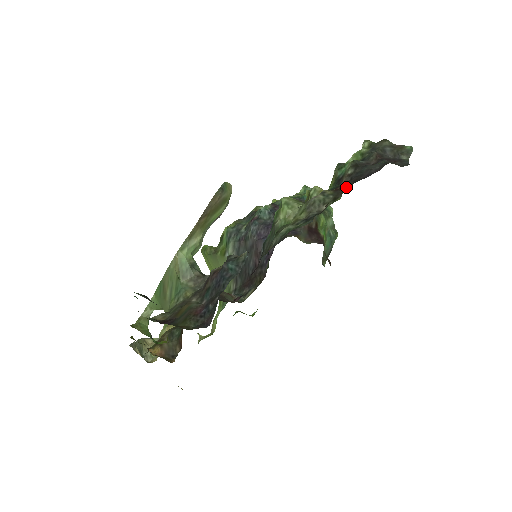
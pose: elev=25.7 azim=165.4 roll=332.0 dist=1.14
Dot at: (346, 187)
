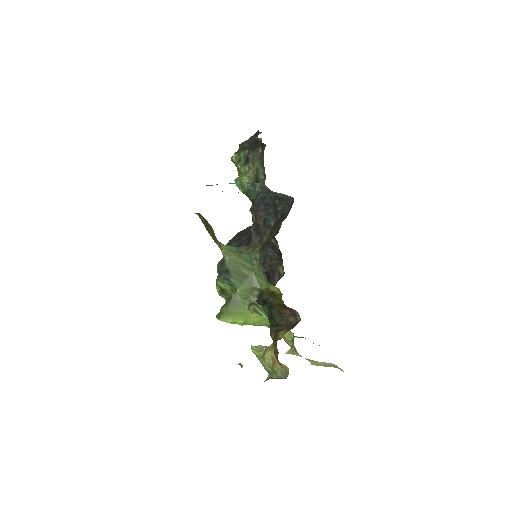
Dot at: occluded
